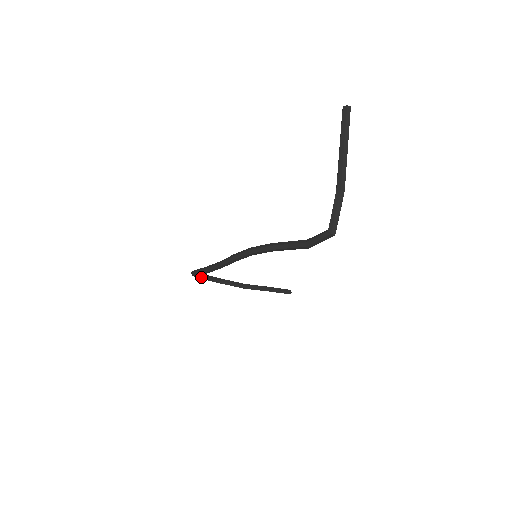
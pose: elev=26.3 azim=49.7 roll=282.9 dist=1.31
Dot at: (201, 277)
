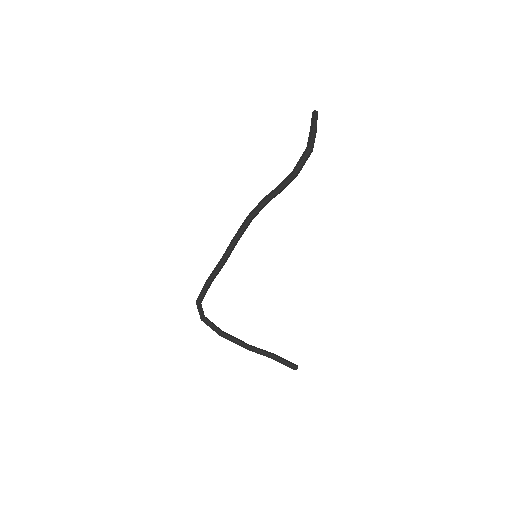
Dot at: (205, 319)
